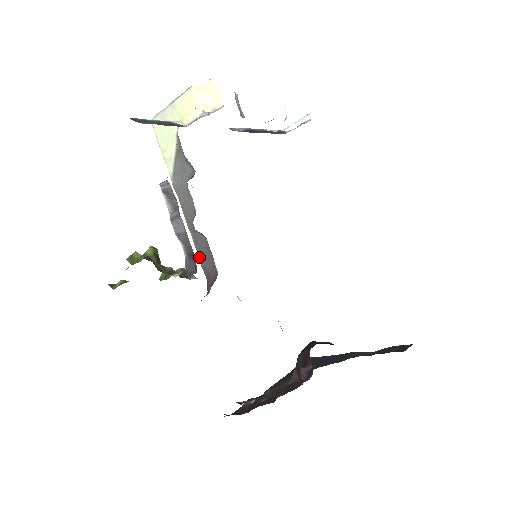
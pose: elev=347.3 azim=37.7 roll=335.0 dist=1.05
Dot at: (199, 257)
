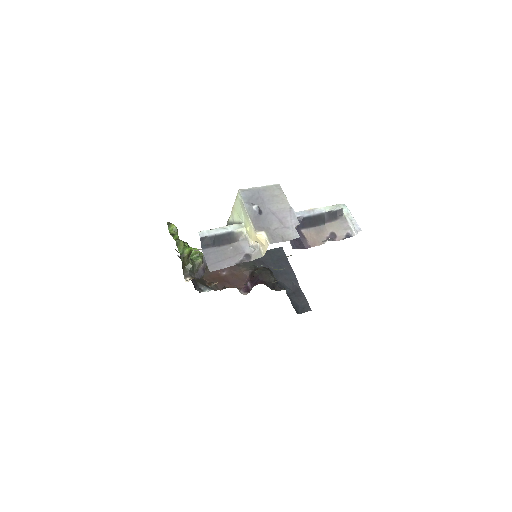
Dot at: occluded
